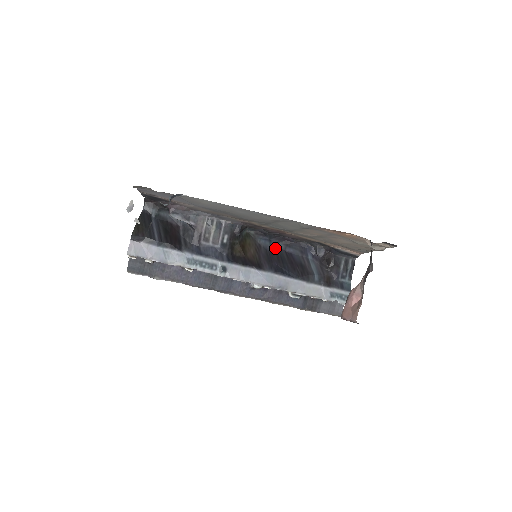
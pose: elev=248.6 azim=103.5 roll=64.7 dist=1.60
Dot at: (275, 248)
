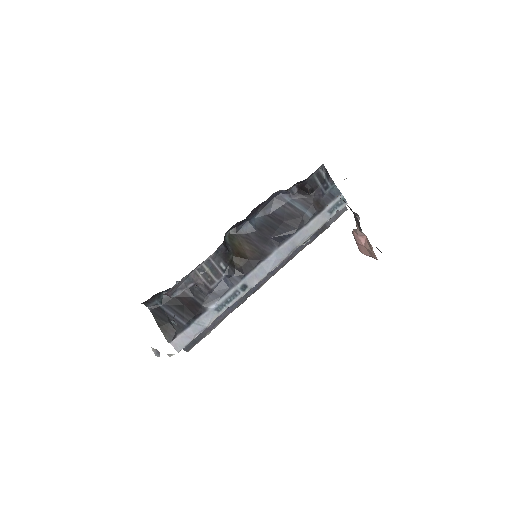
Dot at: (258, 222)
